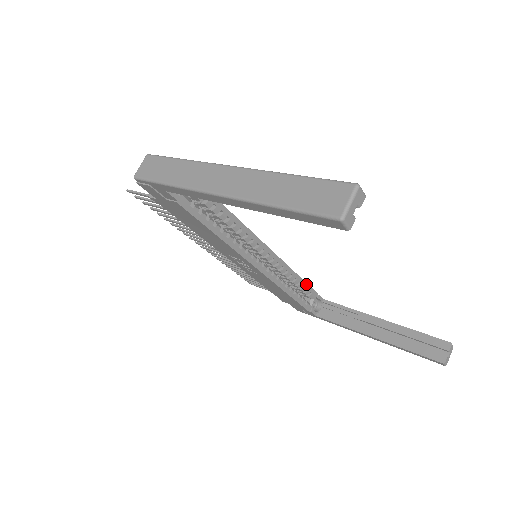
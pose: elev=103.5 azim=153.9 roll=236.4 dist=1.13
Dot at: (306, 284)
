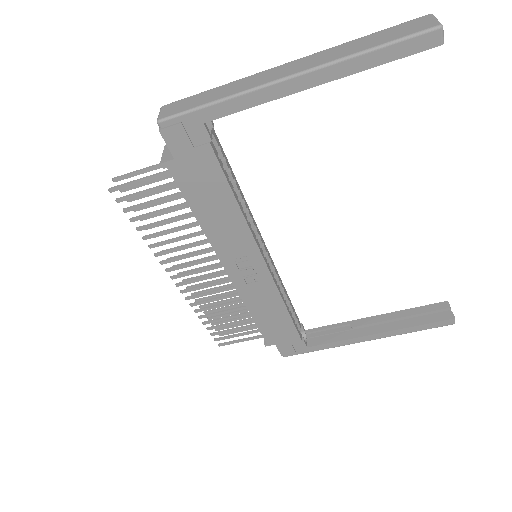
Dot at: (292, 306)
